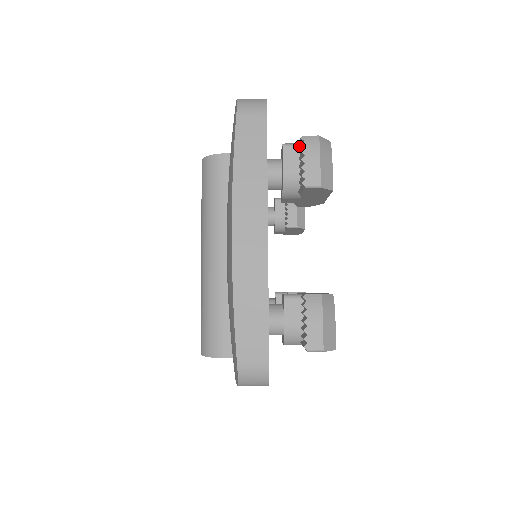
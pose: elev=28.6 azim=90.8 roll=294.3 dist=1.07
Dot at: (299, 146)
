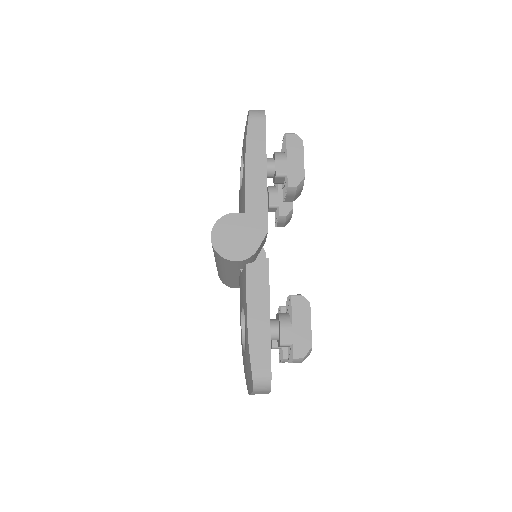
Dot at: (291, 346)
